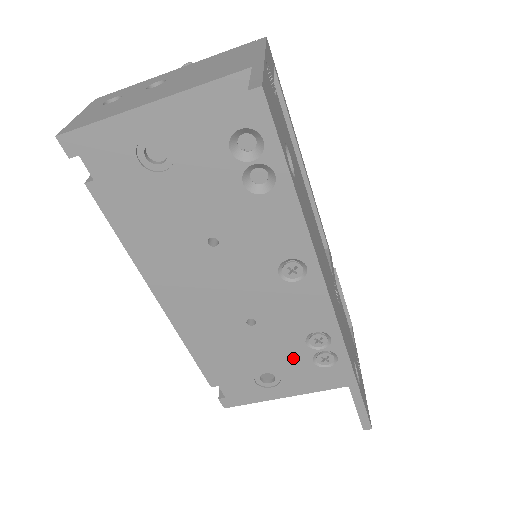
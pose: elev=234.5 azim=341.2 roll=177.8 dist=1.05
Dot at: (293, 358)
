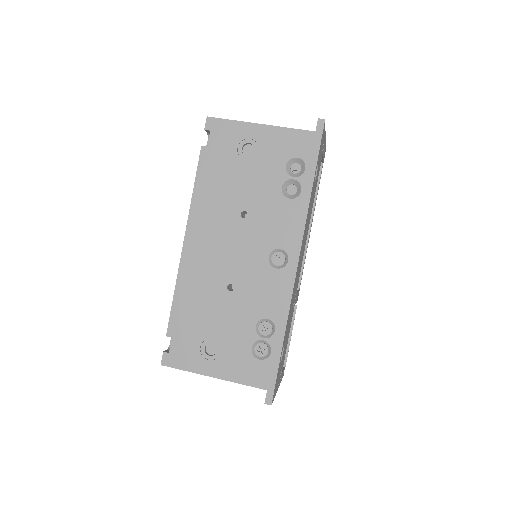
Dot at: (240, 337)
